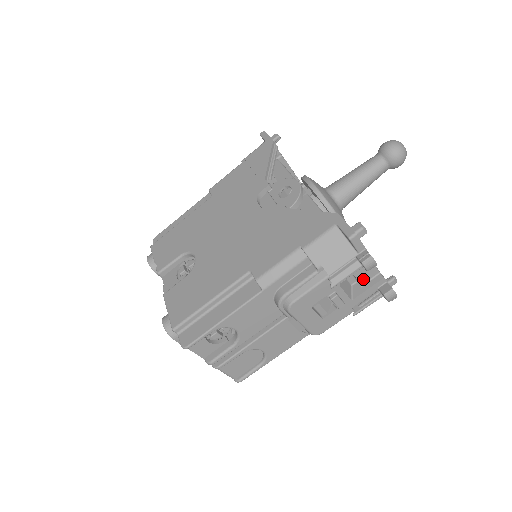
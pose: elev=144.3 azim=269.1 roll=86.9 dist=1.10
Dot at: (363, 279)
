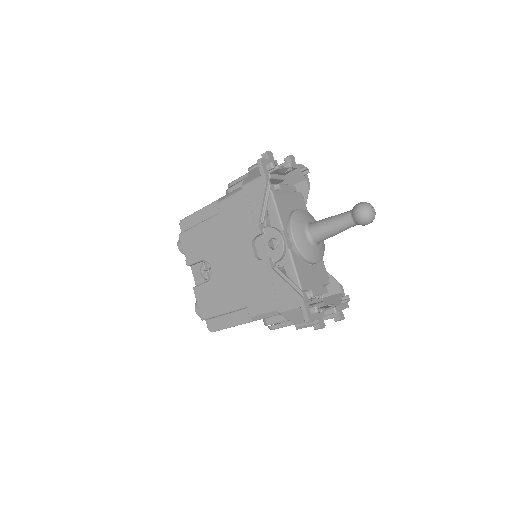
Dot at: occluded
